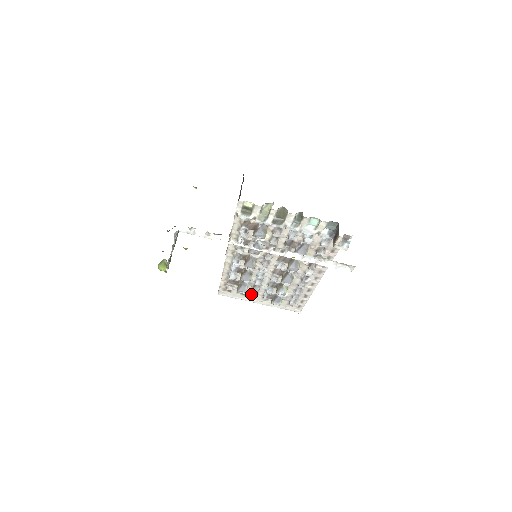
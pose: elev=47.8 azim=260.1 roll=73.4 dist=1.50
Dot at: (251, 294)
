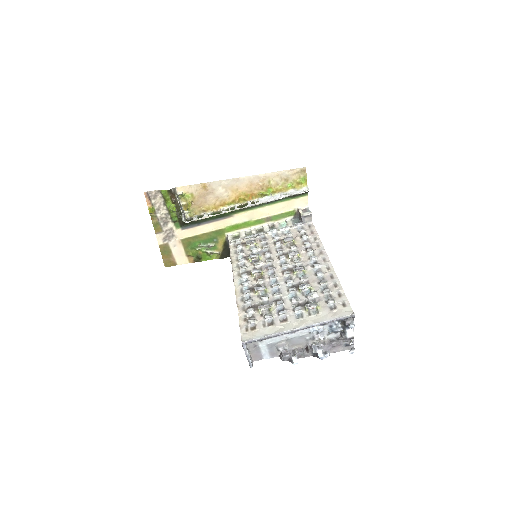
Dot at: (278, 313)
